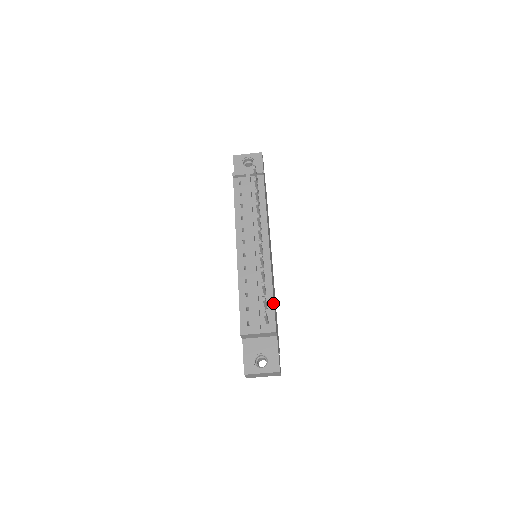
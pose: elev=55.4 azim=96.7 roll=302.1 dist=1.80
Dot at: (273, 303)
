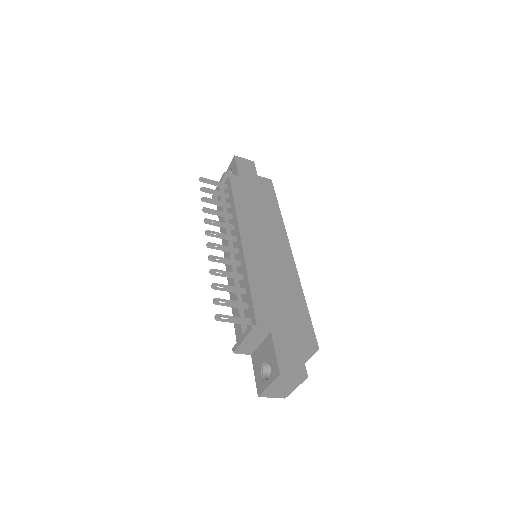
Dot at: (251, 297)
